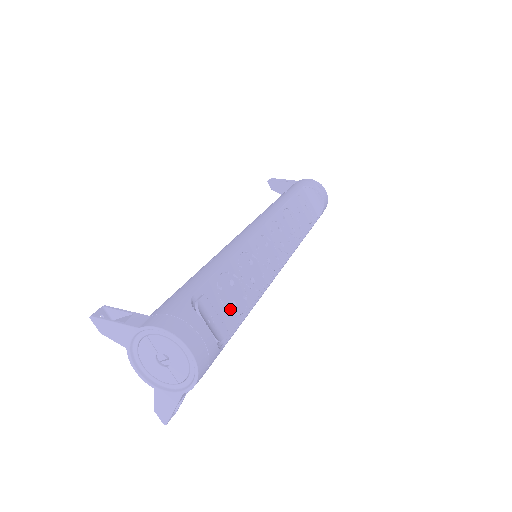
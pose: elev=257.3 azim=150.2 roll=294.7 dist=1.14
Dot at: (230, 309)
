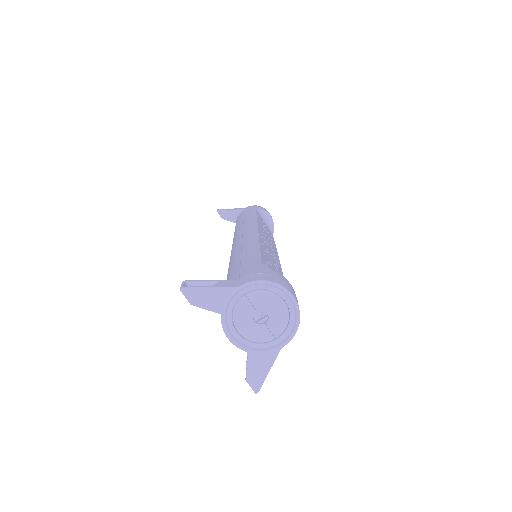
Dot at: occluded
